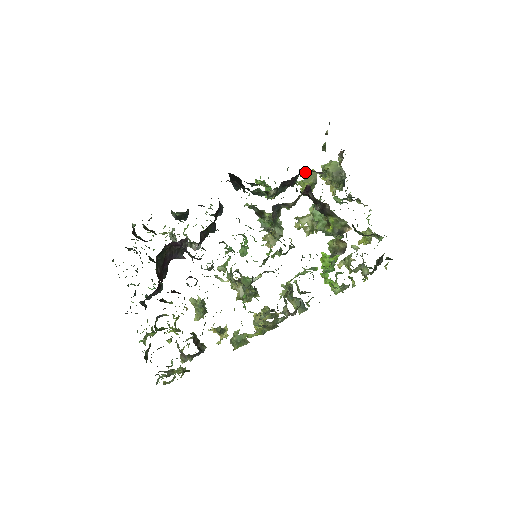
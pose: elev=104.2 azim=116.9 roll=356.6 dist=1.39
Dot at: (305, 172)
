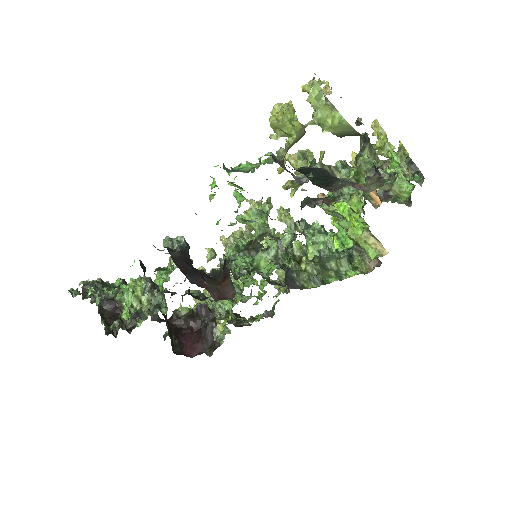
Dot at: (289, 147)
